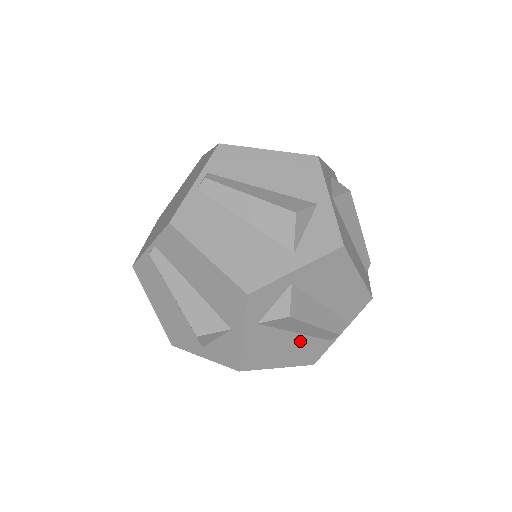
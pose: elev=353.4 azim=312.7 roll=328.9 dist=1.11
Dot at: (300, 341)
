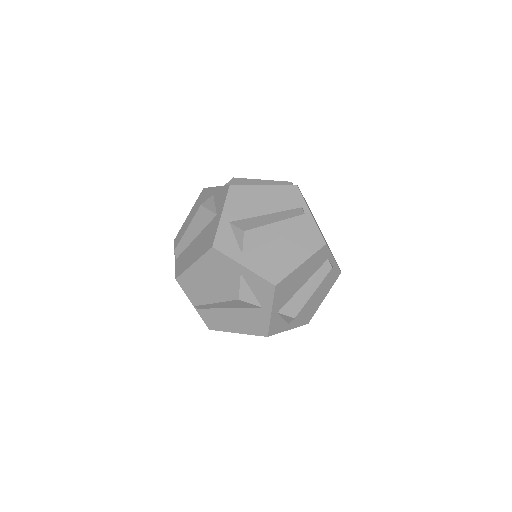
Dot at: (289, 241)
